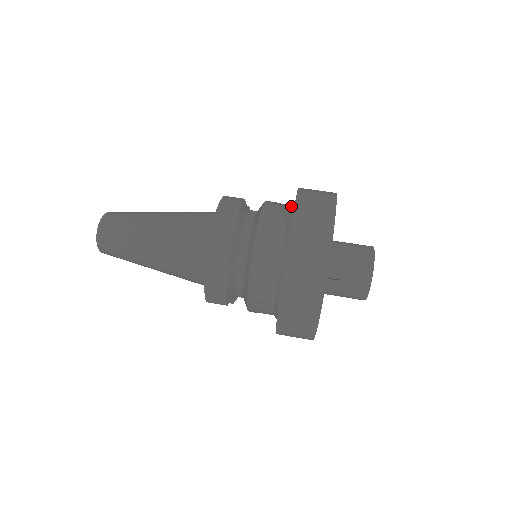
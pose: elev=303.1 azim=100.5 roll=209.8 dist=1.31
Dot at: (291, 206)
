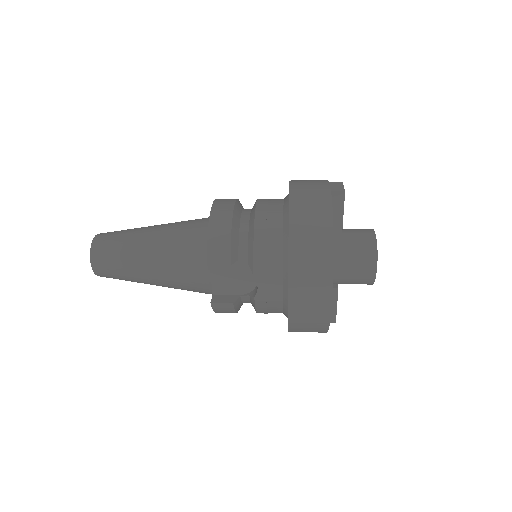
Dot at: occluded
